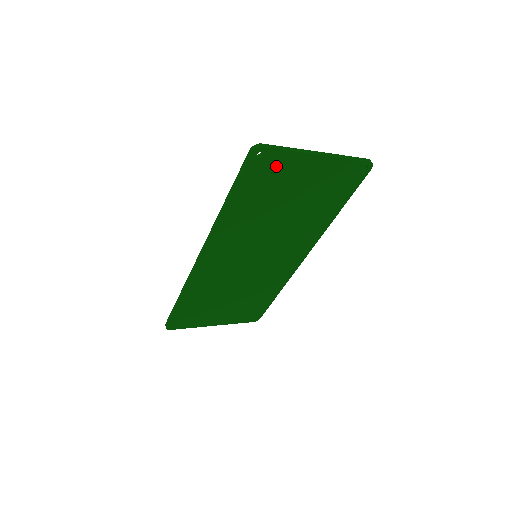
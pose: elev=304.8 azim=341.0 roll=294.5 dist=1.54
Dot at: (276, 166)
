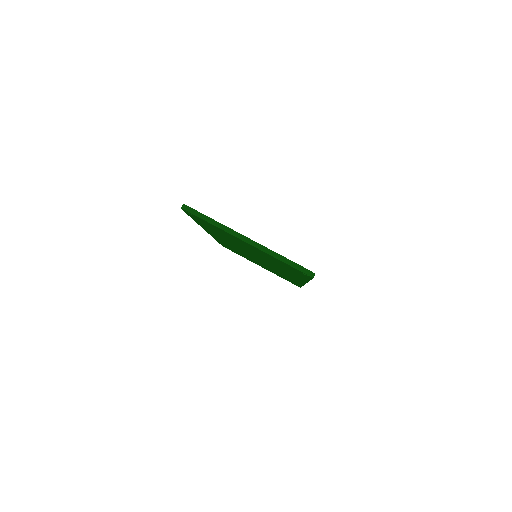
Dot at: (211, 225)
